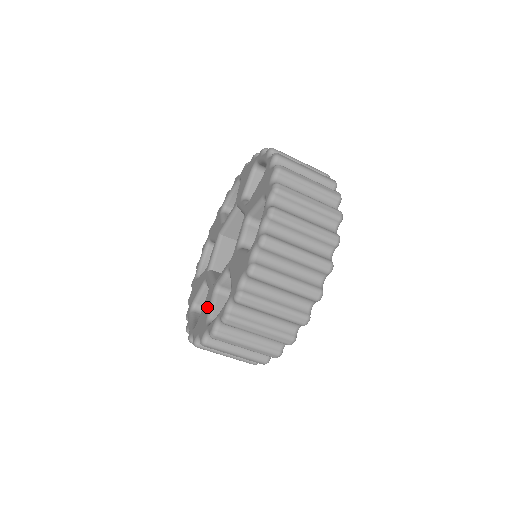
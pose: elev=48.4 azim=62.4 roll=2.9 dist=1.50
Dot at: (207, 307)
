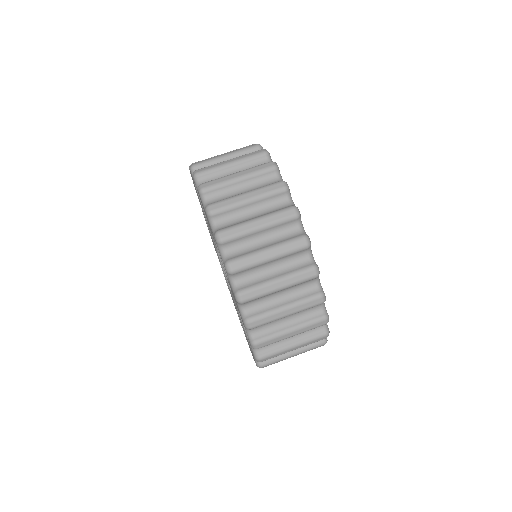
Dot at: occluded
